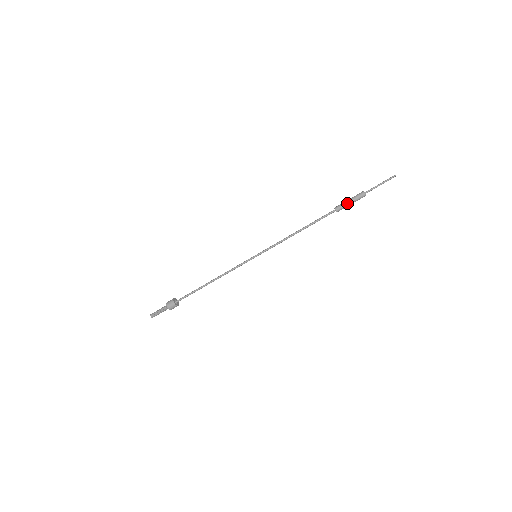
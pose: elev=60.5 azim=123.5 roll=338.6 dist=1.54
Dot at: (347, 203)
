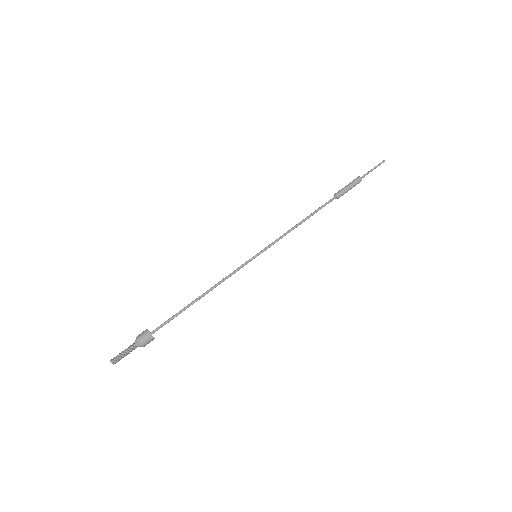
Dot at: (346, 187)
